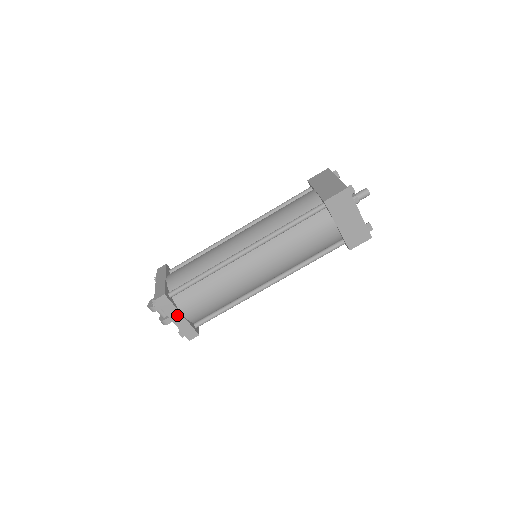
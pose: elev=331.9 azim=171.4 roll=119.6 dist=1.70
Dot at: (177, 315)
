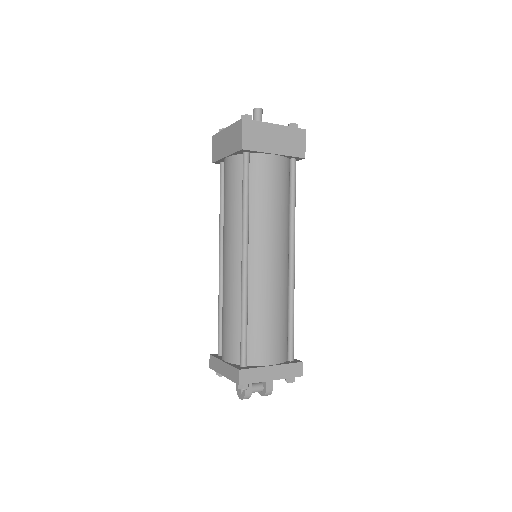
Dot at: (269, 371)
